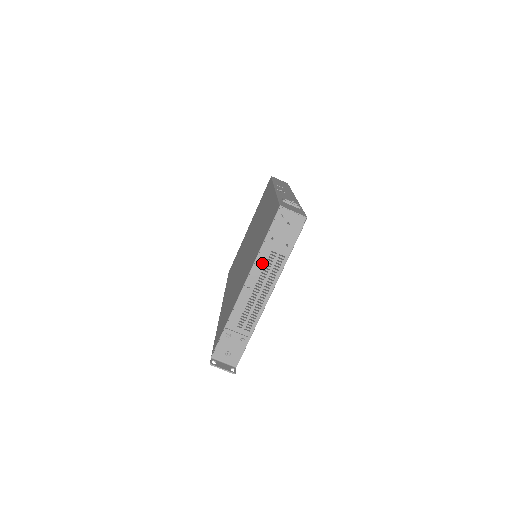
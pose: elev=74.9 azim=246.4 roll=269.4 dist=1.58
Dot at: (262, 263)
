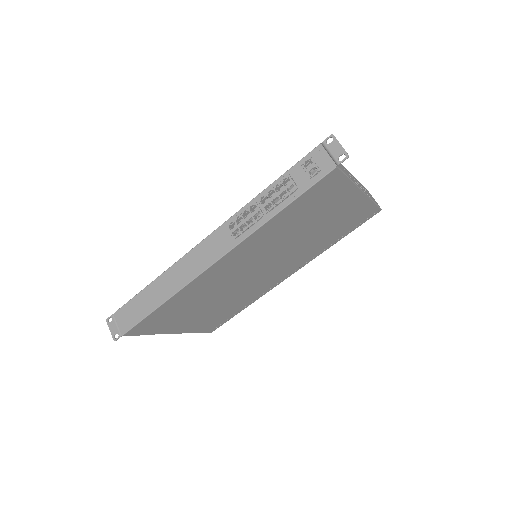
Dot at: (360, 184)
